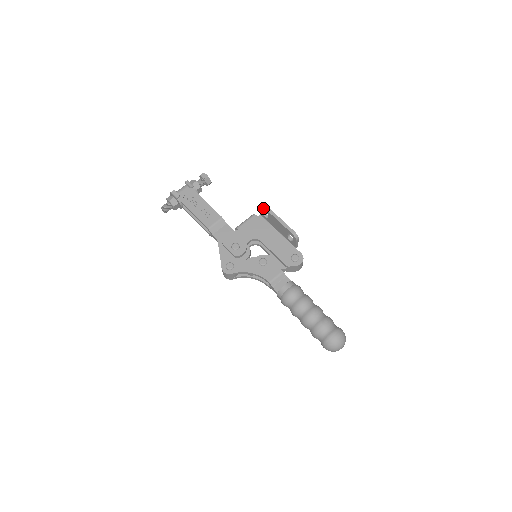
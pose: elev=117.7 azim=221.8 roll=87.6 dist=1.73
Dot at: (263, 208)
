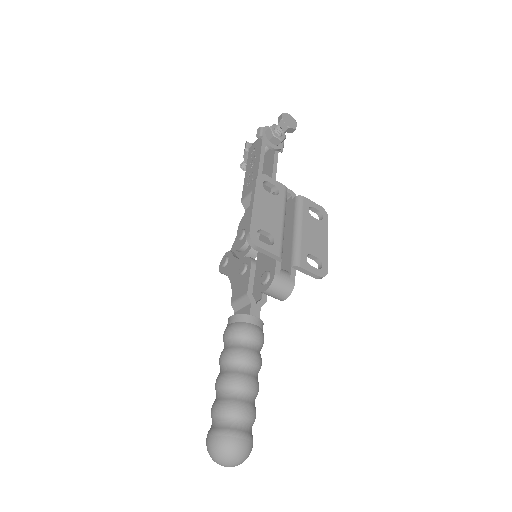
Dot at: occluded
